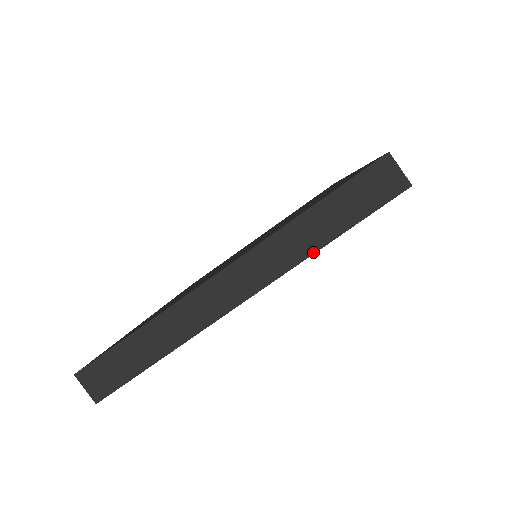
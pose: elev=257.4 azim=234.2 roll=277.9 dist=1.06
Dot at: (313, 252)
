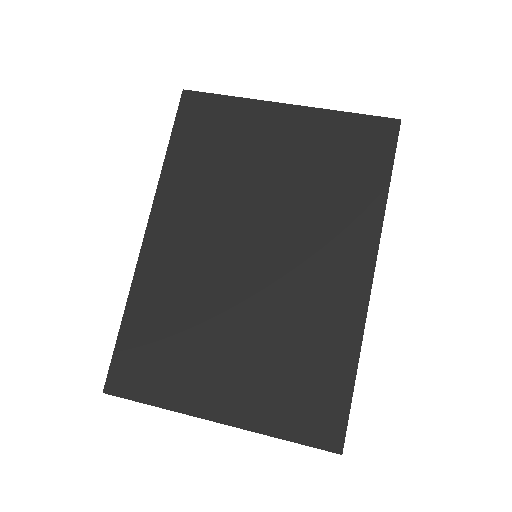
Dot at: (335, 111)
